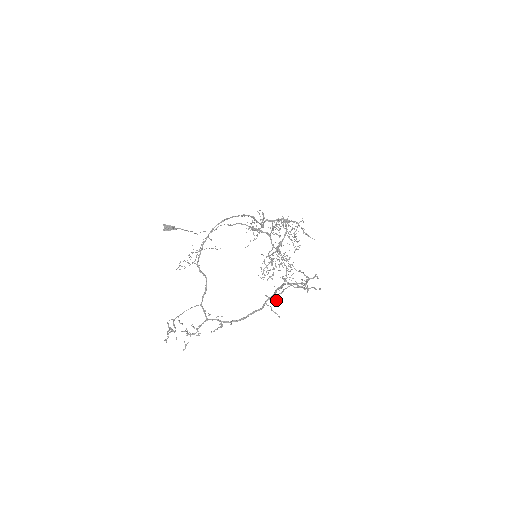
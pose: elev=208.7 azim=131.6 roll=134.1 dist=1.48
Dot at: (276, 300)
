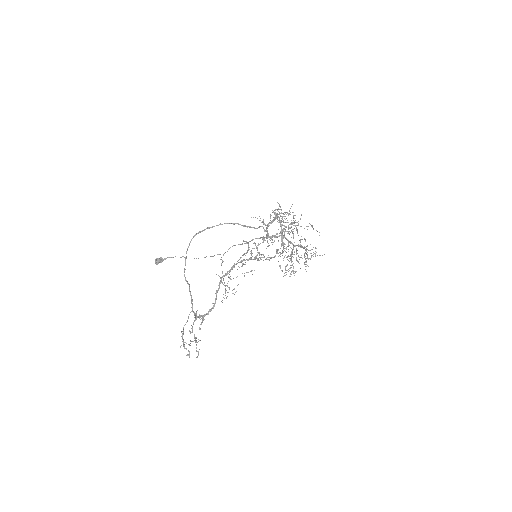
Dot at: occluded
